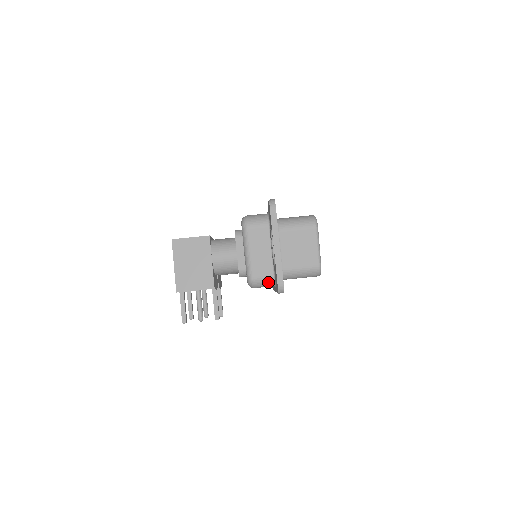
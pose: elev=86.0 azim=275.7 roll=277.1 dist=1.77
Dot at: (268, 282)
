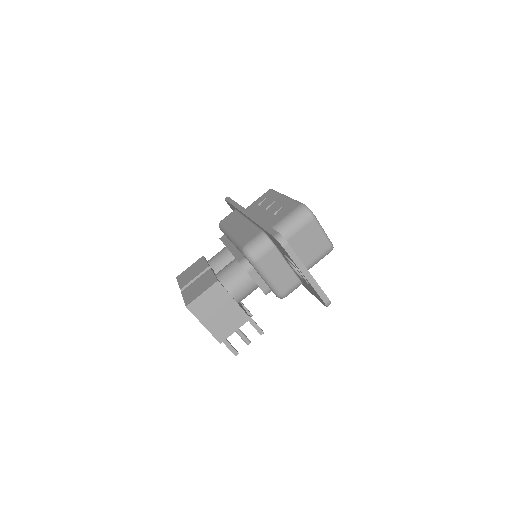
Dot at: (296, 287)
